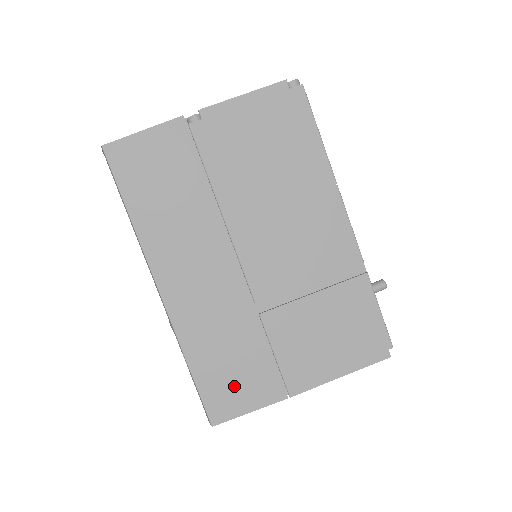
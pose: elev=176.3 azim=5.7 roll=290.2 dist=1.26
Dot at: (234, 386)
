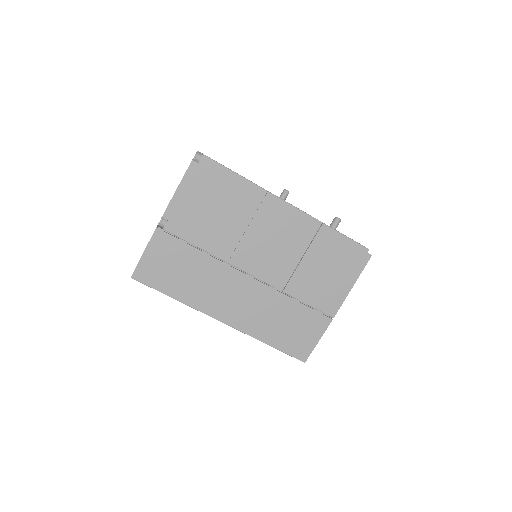
Dot at: (300, 336)
